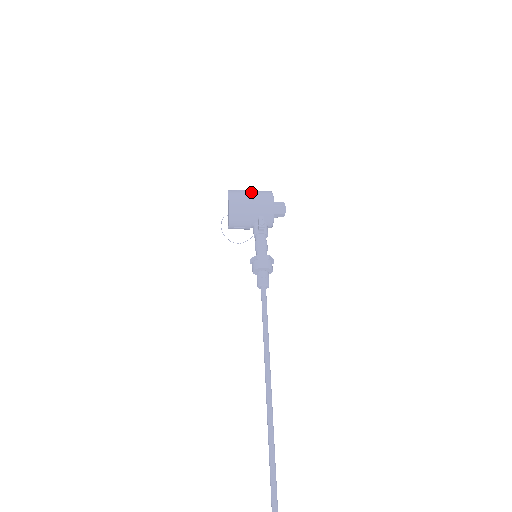
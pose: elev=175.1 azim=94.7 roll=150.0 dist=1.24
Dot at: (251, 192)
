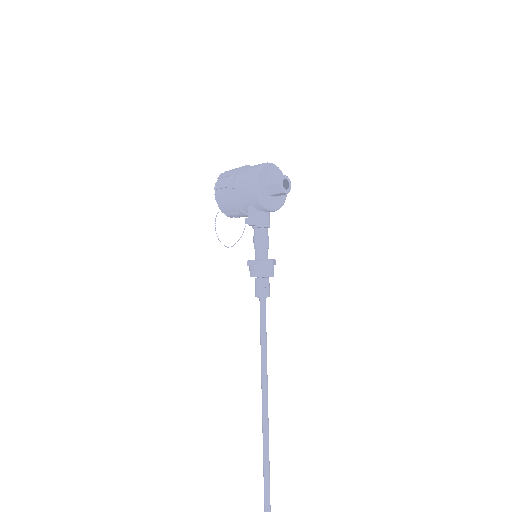
Dot at: (237, 174)
